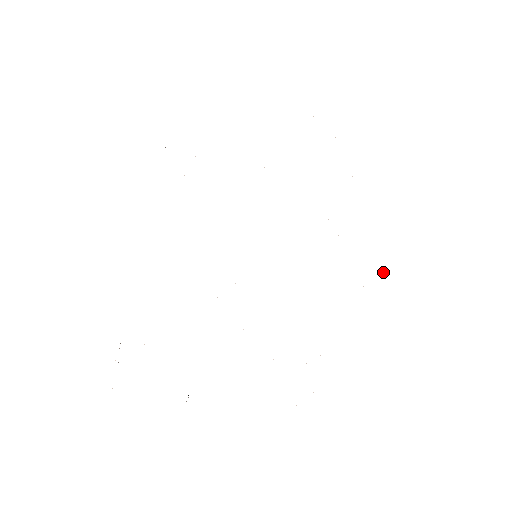
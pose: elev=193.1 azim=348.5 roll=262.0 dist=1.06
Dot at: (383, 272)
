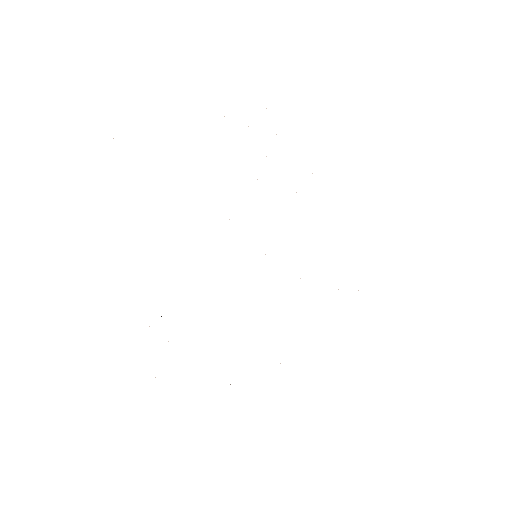
Dot at: occluded
